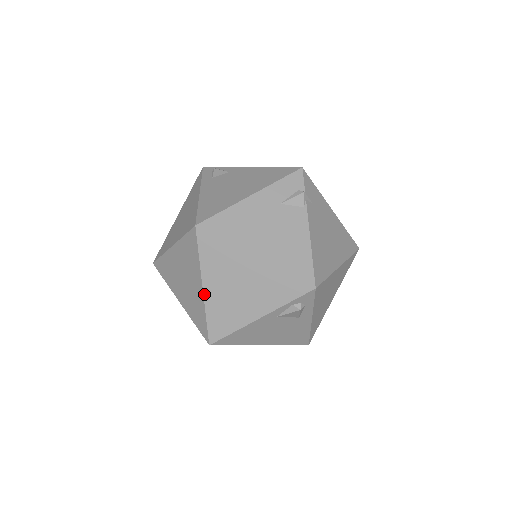
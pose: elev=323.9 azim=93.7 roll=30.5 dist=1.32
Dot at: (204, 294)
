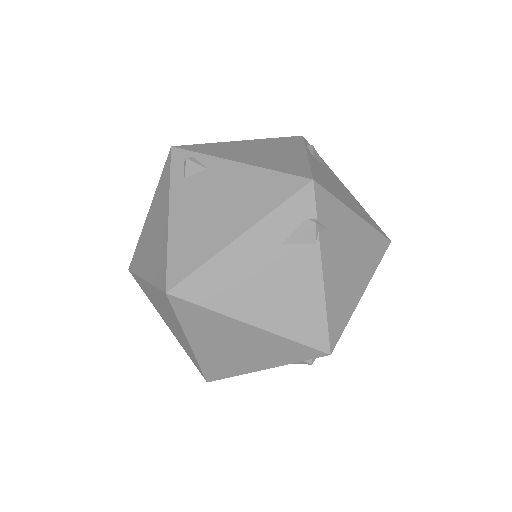
Dot at: (192, 348)
